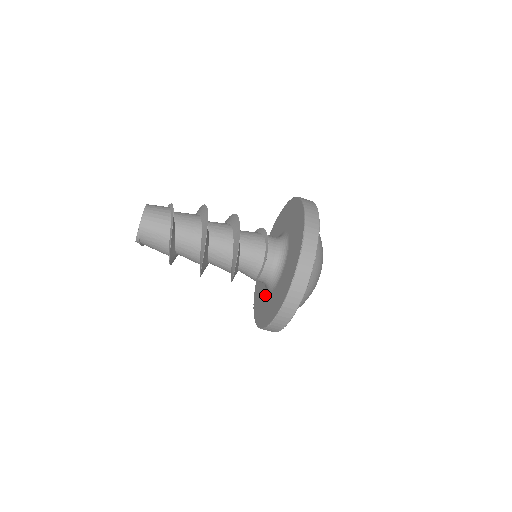
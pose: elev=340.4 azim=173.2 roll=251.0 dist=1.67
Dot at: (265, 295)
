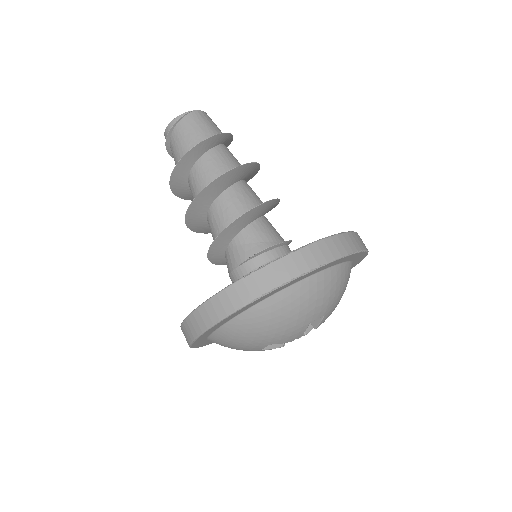
Dot at: occluded
